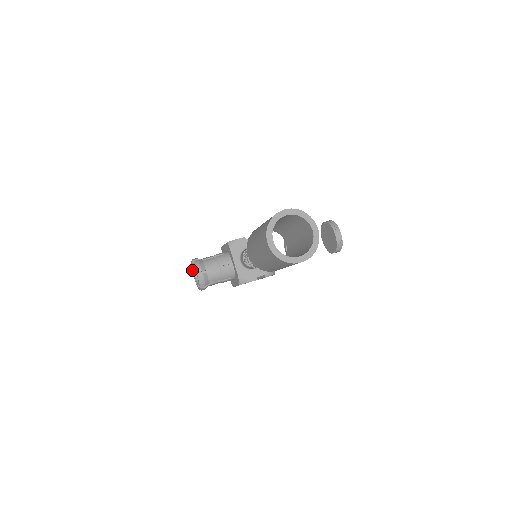
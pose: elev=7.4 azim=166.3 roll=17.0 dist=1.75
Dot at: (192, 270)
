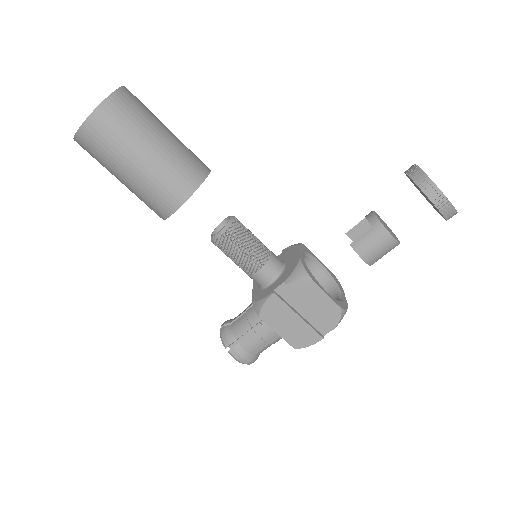
Dot at: occluded
